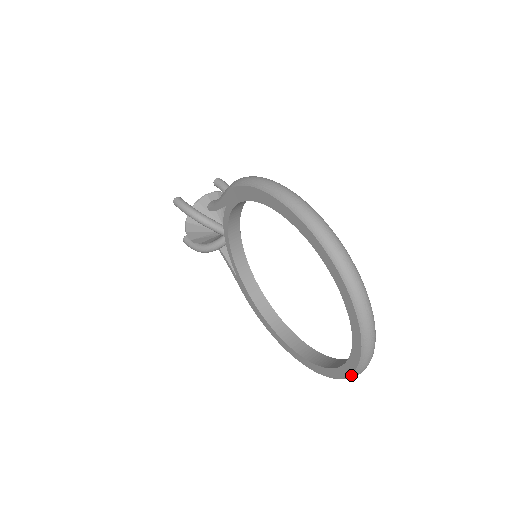
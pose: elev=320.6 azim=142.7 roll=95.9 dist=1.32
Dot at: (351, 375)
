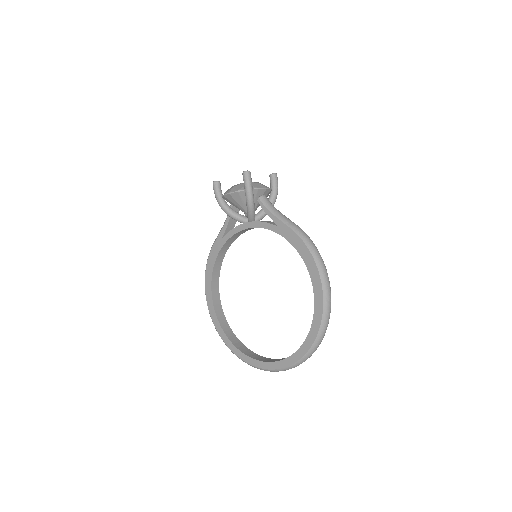
Dot at: (245, 362)
